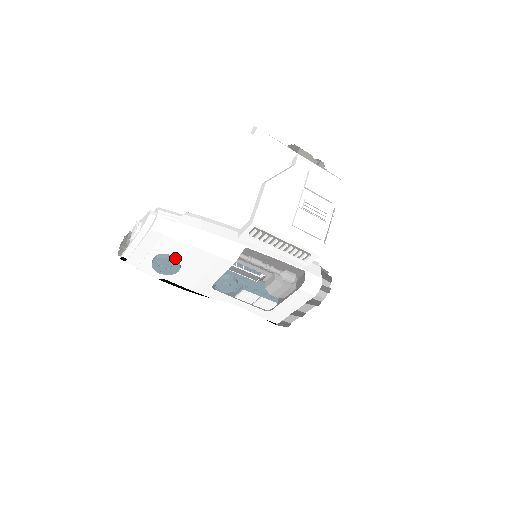
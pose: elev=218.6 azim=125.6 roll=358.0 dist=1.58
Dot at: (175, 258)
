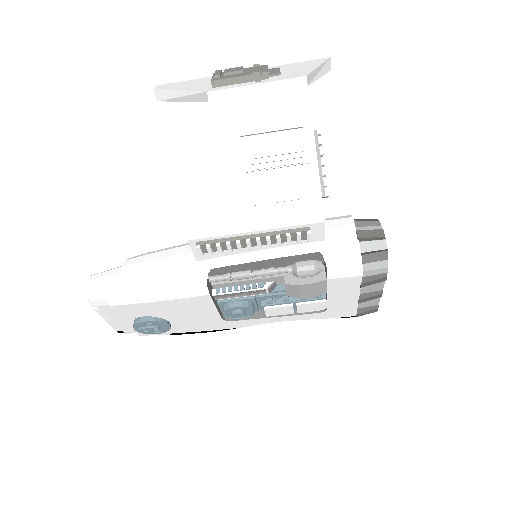
Dot at: (150, 318)
